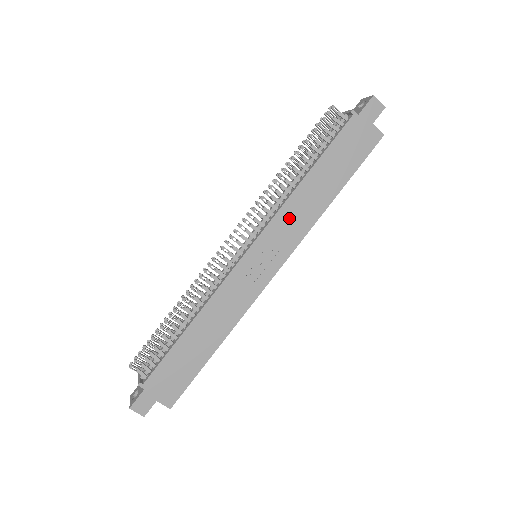
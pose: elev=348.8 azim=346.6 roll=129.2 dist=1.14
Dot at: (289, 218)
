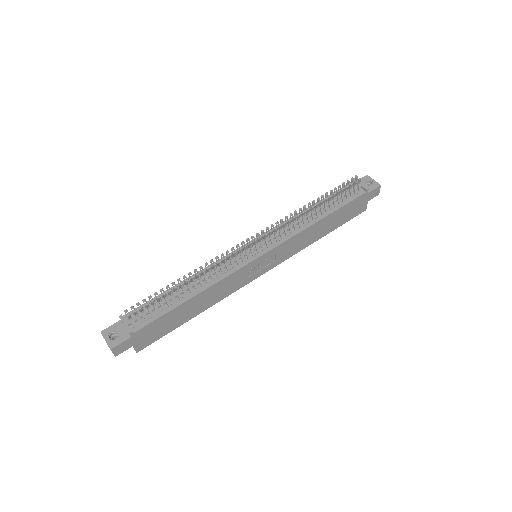
Dot at: (295, 242)
